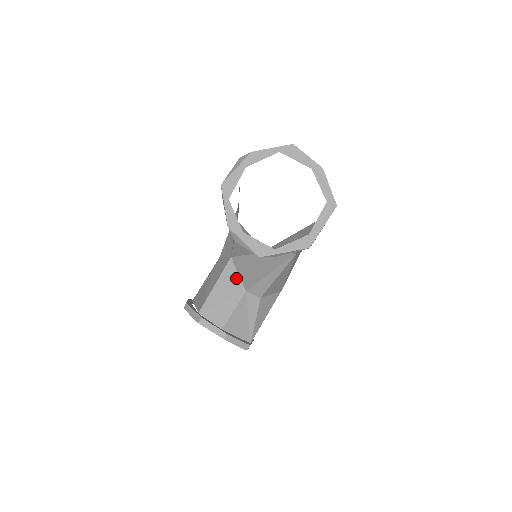
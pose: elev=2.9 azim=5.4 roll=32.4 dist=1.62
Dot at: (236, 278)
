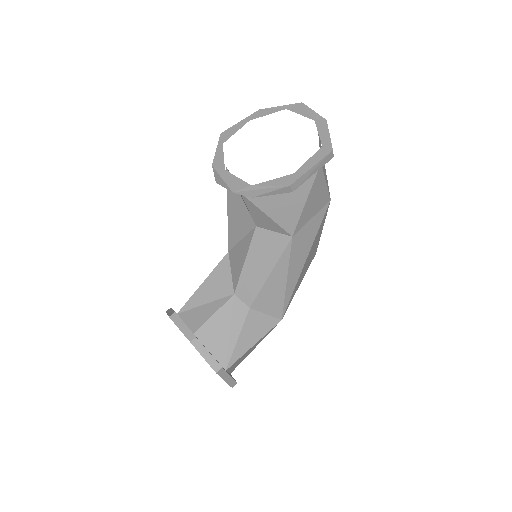
Dot at: (227, 277)
